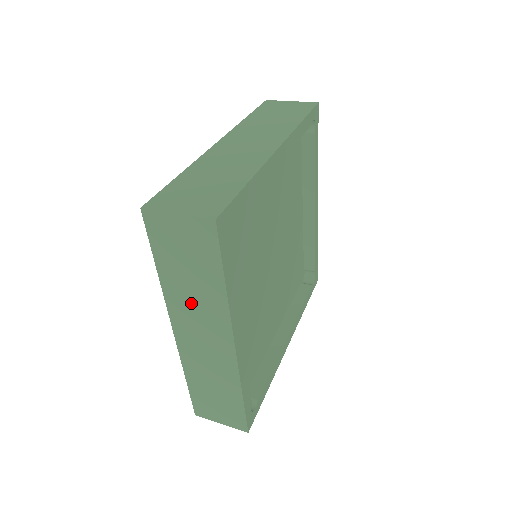
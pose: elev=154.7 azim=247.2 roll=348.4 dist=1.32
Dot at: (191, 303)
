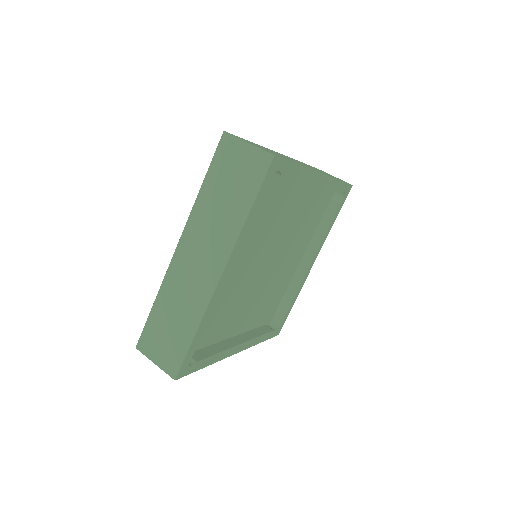
Dot at: (210, 223)
